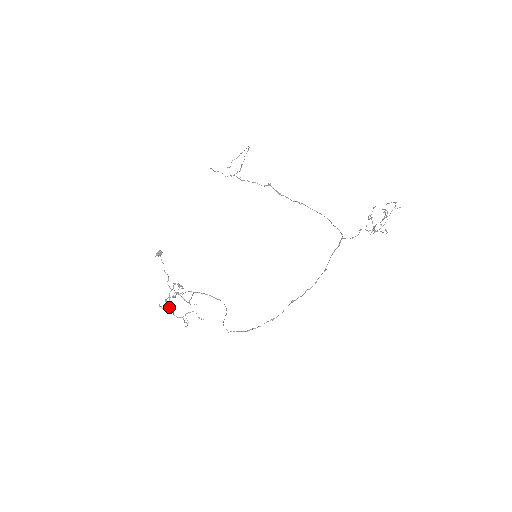
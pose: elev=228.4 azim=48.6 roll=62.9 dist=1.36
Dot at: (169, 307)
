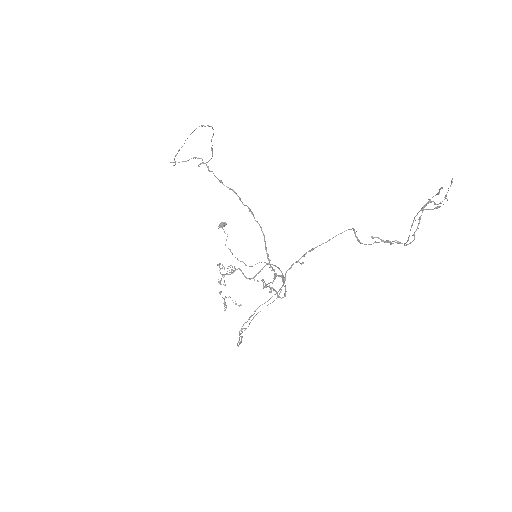
Dot at: occluded
